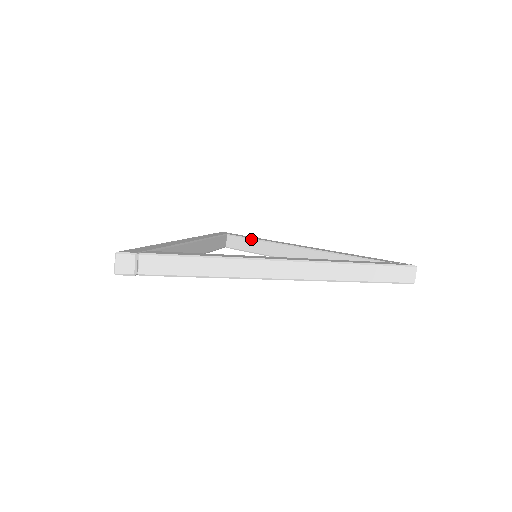
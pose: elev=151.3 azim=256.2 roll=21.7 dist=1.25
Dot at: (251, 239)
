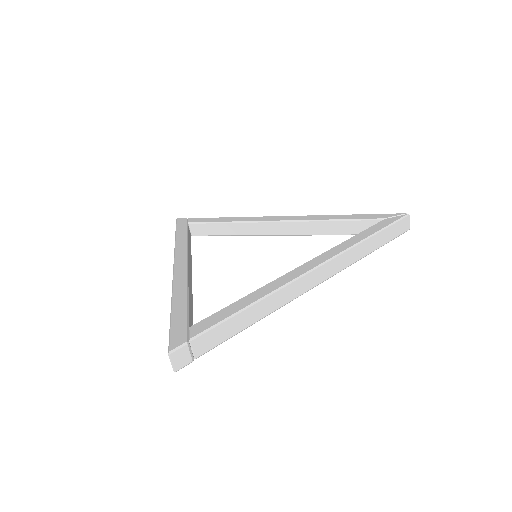
Dot at: (220, 223)
